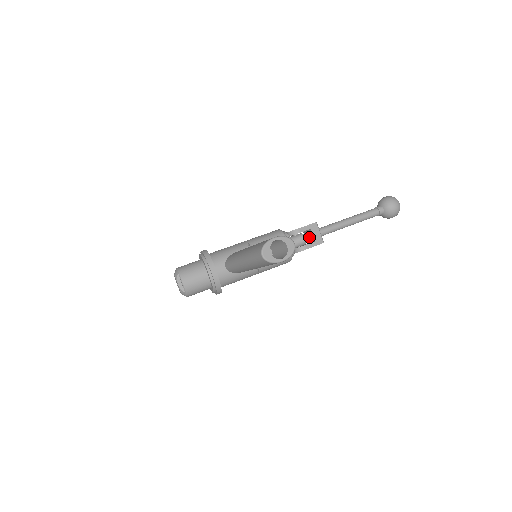
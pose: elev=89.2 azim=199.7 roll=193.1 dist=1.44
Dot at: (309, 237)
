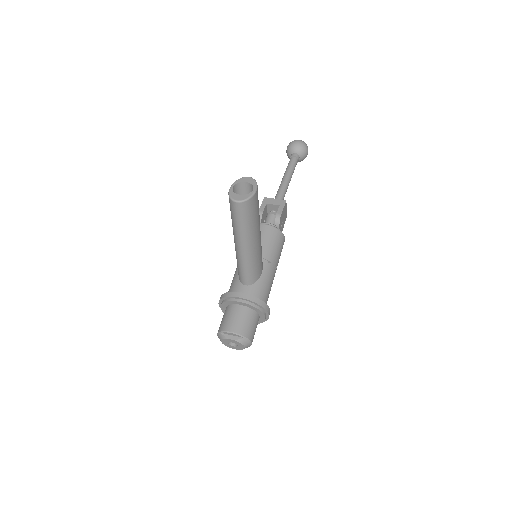
Dot at: (274, 211)
